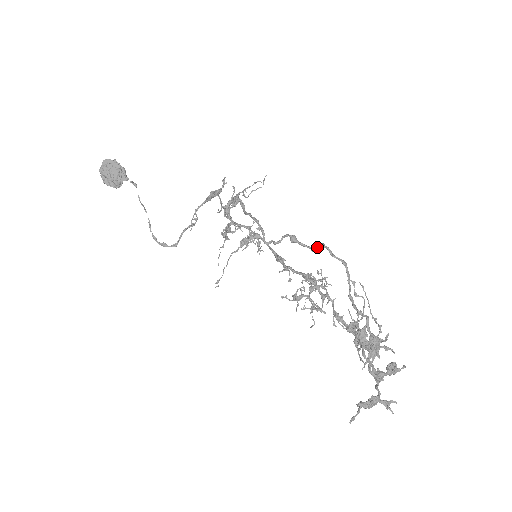
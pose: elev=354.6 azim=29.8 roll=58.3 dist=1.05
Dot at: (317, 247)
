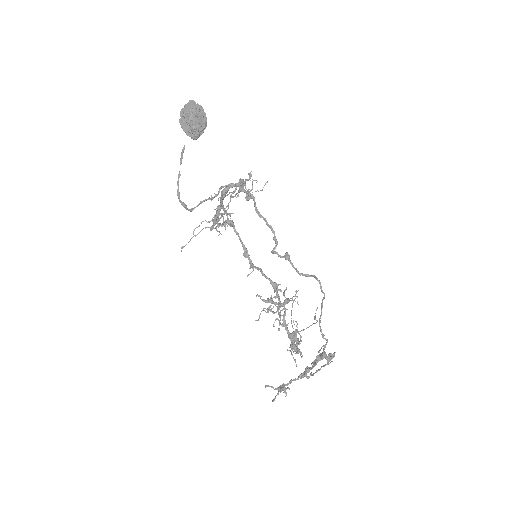
Dot at: (306, 274)
